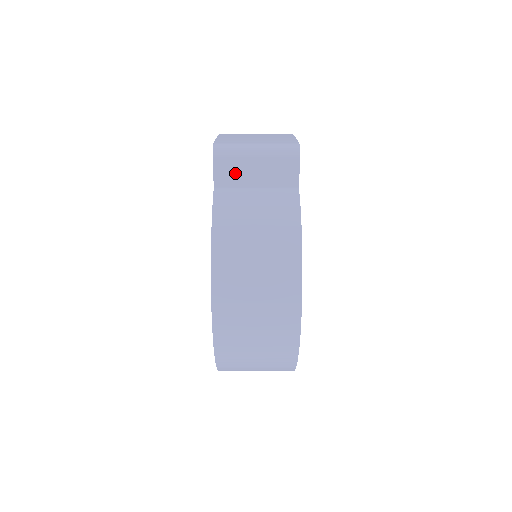
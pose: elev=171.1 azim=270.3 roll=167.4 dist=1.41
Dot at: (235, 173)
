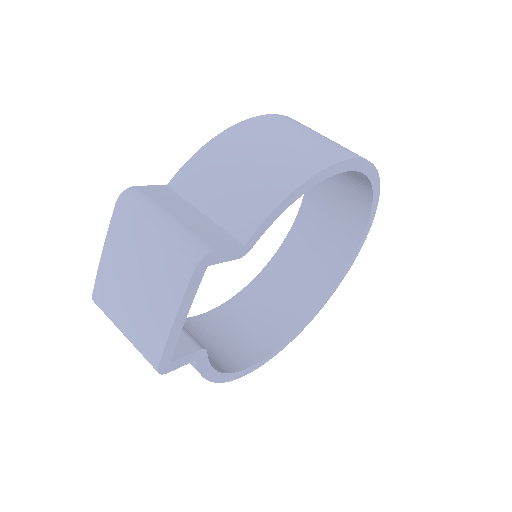
Dot at: occluded
